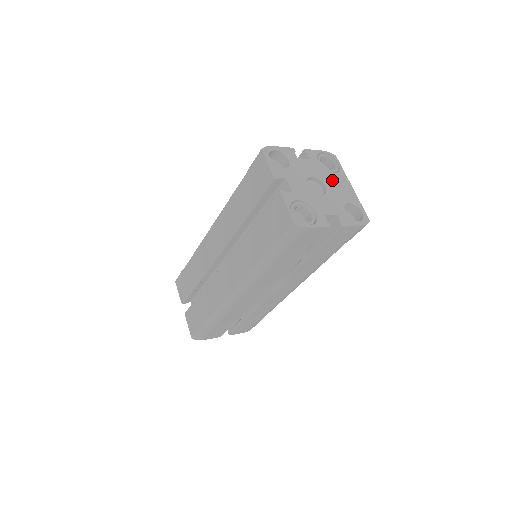
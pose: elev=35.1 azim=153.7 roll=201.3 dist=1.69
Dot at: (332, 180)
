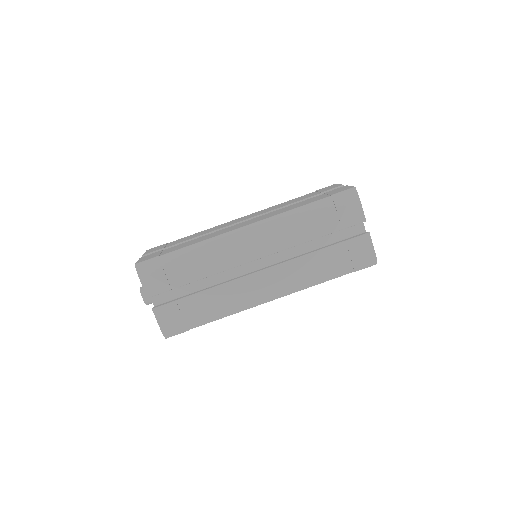
Dot at: occluded
